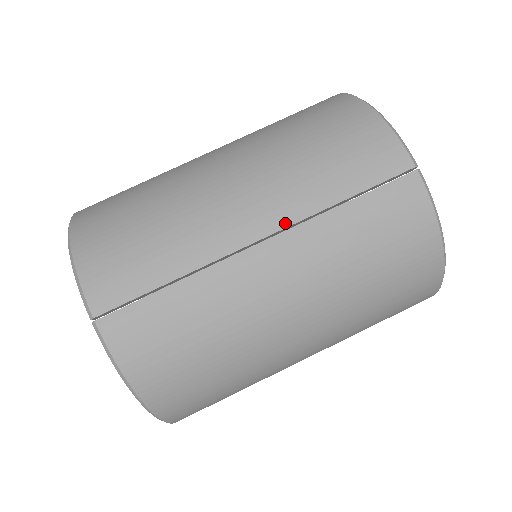
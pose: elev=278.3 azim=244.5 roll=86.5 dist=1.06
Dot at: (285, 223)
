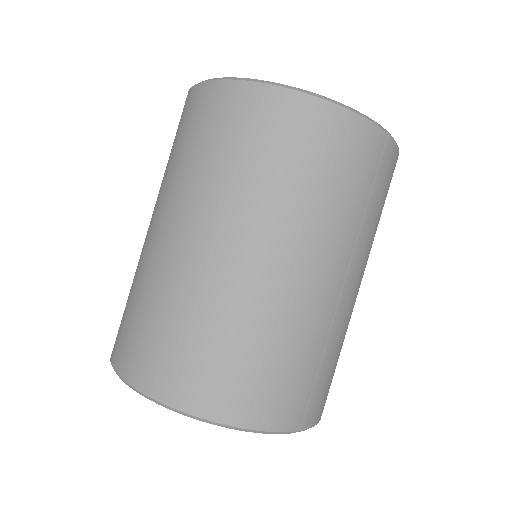
Dot at: (349, 255)
